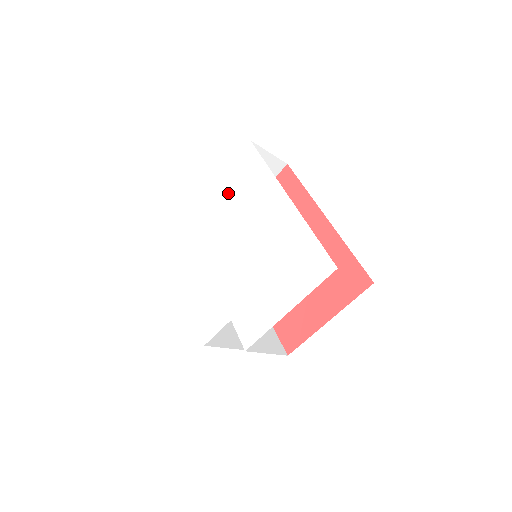
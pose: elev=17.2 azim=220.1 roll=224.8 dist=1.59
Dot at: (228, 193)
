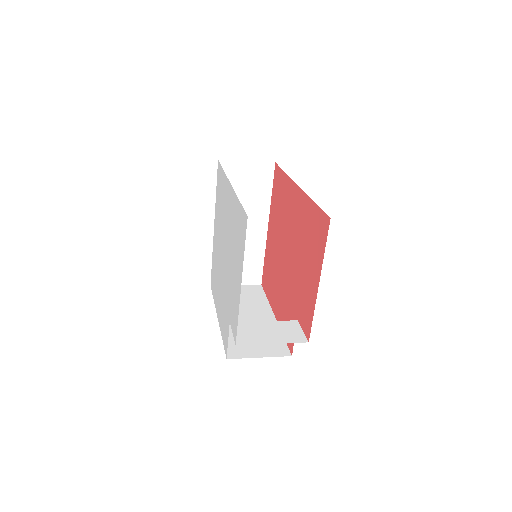
Dot at: (218, 213)
